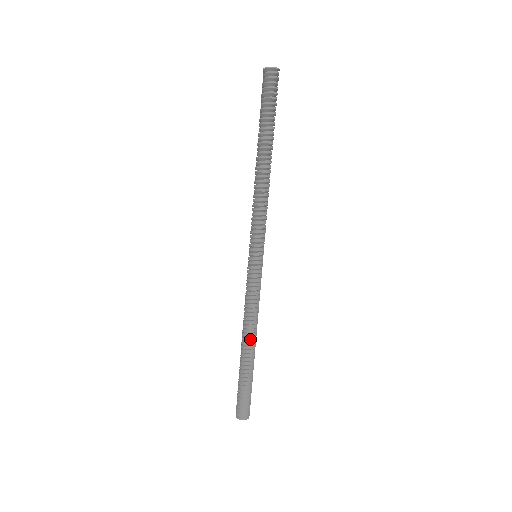
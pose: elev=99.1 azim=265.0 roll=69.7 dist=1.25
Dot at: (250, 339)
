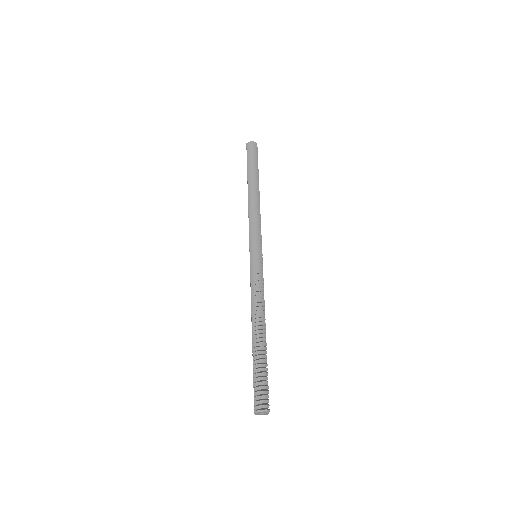
Dot at: (260, 321)
